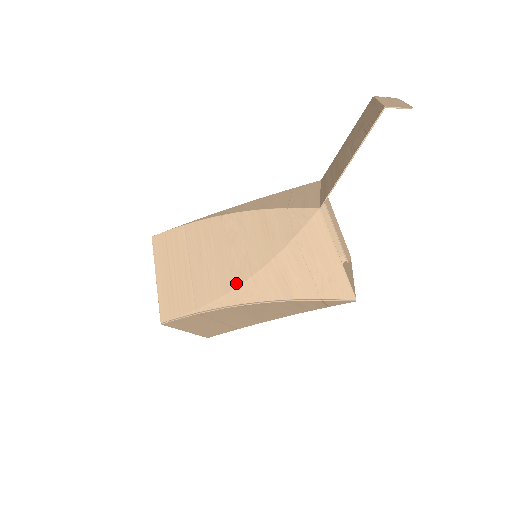
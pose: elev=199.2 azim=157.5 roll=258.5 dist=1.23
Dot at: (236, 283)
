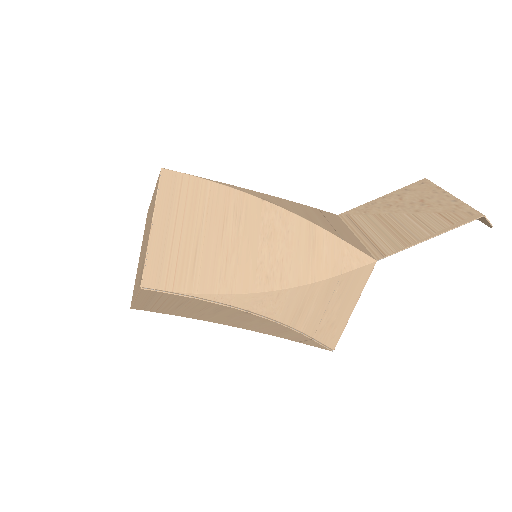
Dot at: (259, 287)
